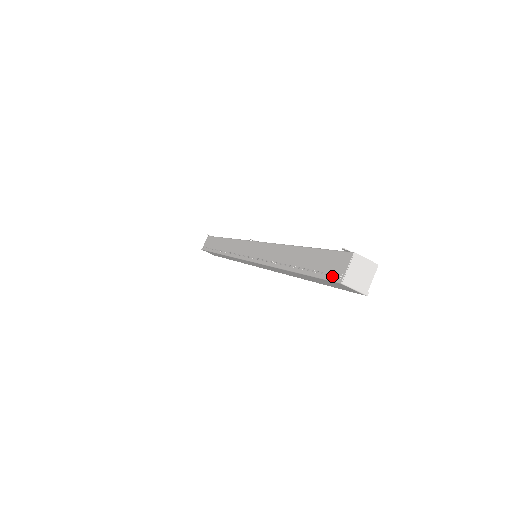
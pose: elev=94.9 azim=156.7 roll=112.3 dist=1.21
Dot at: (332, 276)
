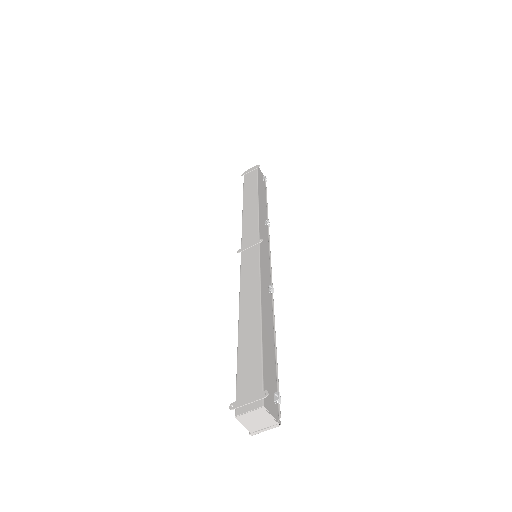
Dot at: occluded
